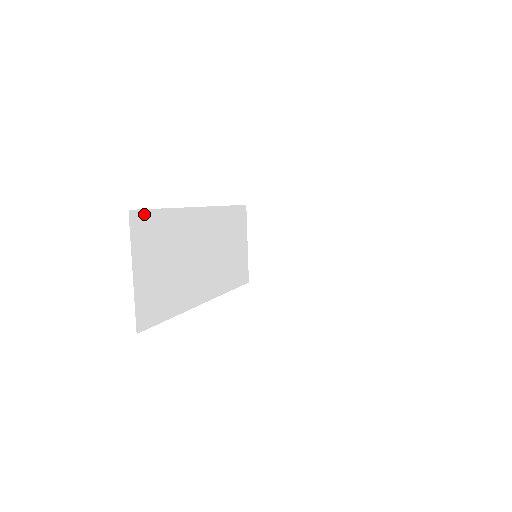
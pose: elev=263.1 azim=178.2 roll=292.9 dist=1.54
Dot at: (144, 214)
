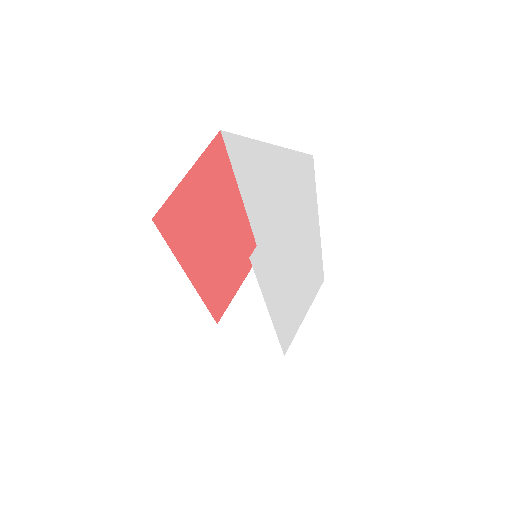
Dot at: occluded
